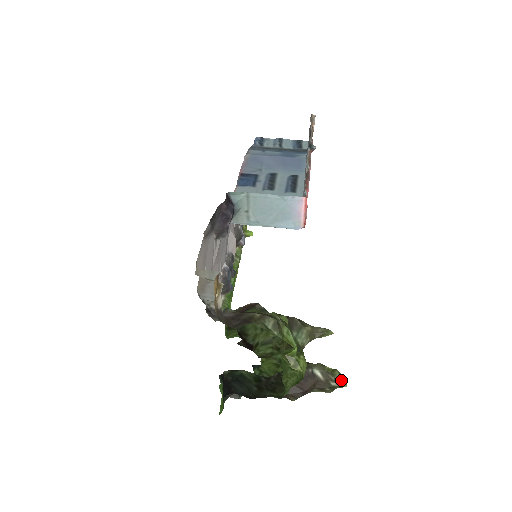
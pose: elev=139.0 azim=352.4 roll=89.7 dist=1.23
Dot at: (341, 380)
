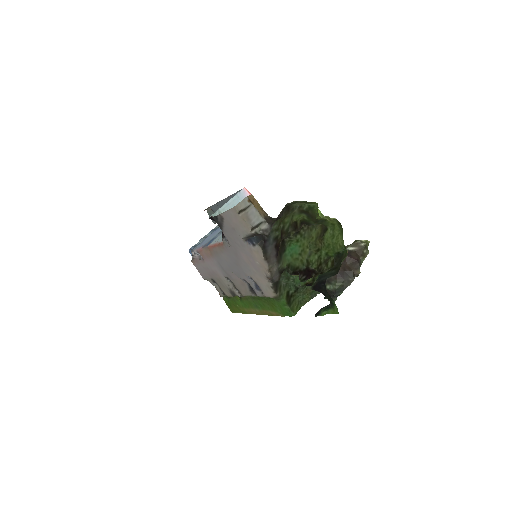
Dot at: (363, 240)
